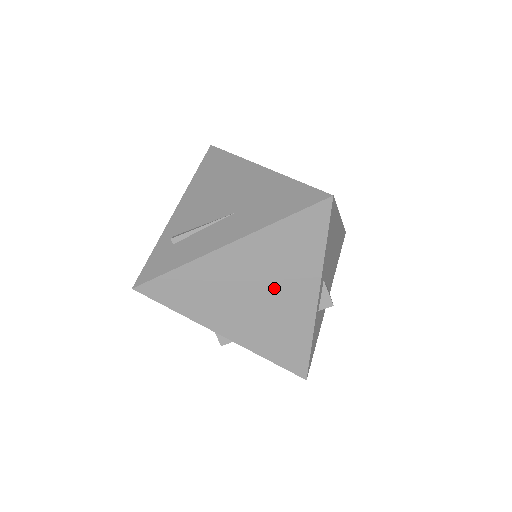
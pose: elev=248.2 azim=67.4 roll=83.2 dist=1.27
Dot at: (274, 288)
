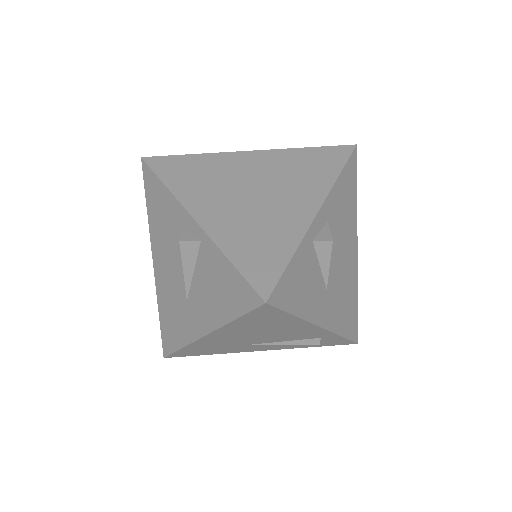
Dot at: (275, 190)
